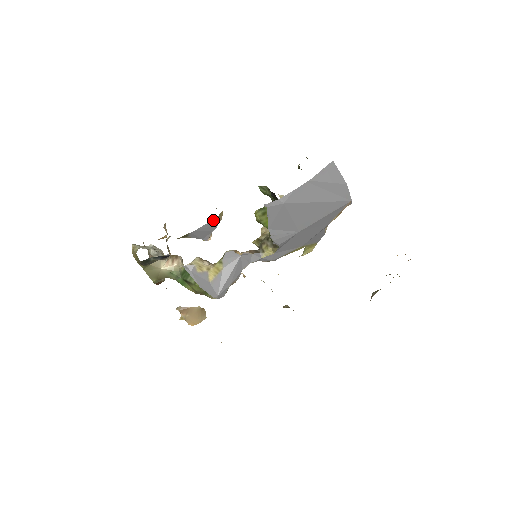
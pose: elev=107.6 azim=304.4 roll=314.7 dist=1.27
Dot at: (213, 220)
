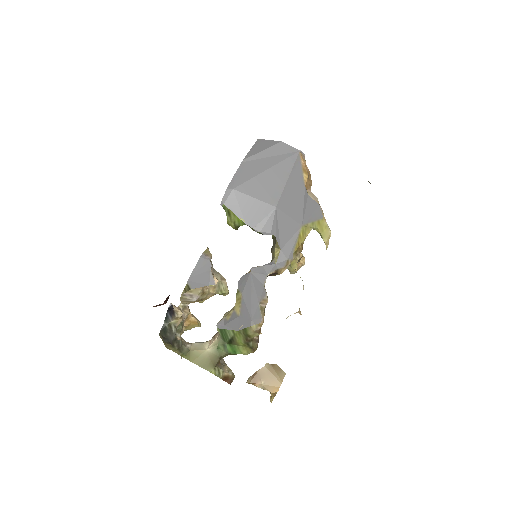
Dot at: (200, 258)
